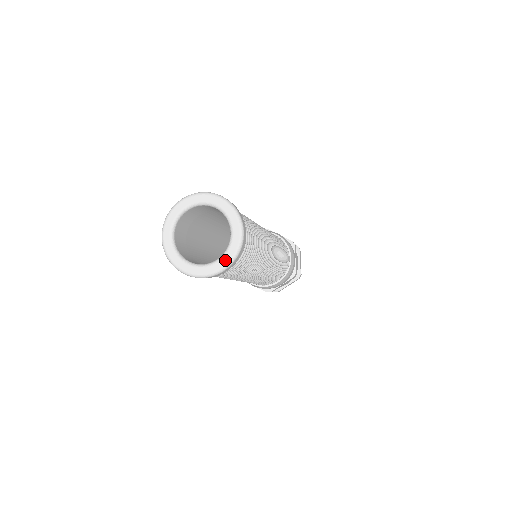
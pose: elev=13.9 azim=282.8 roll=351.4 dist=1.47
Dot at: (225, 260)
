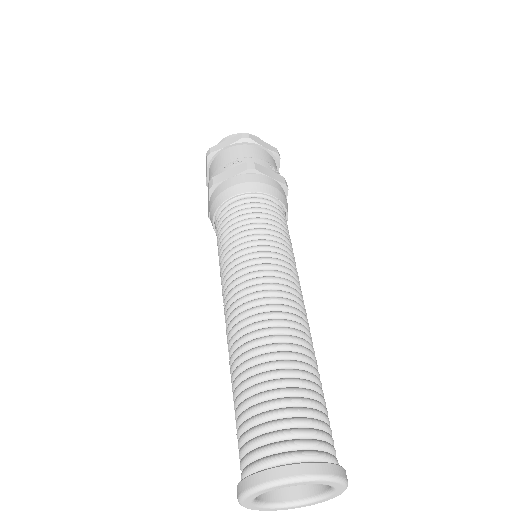
Dot at: occluded
